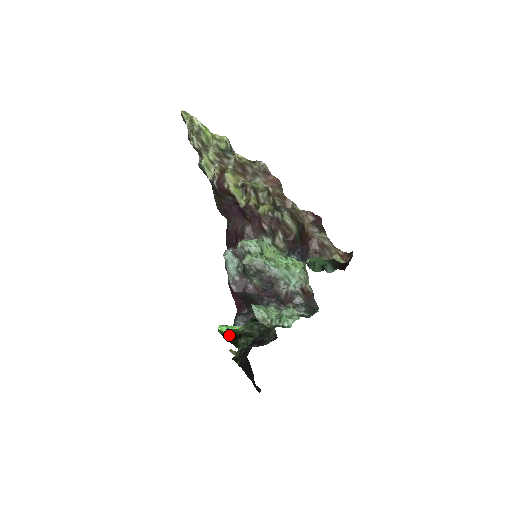
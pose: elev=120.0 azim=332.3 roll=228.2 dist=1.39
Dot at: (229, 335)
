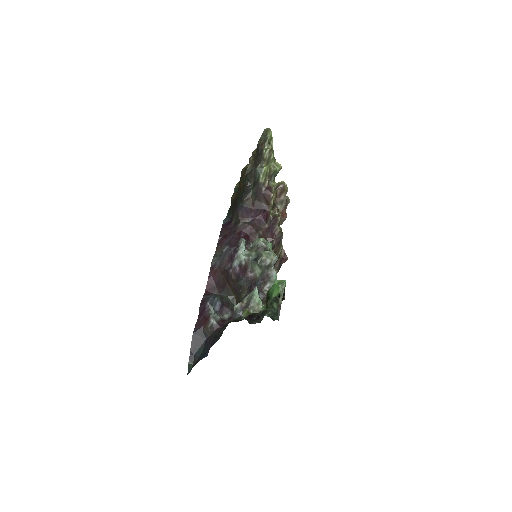
Dot at: (267, 295)
